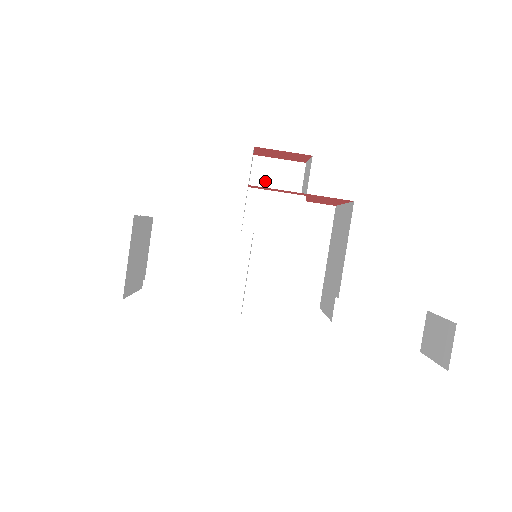
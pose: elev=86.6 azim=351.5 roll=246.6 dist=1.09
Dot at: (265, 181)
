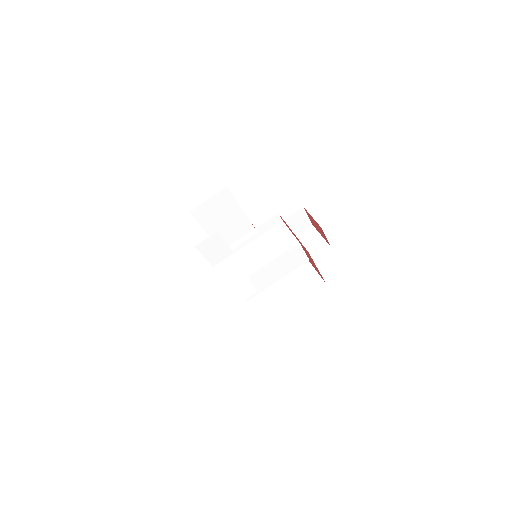
Dot at: (304, 240)
